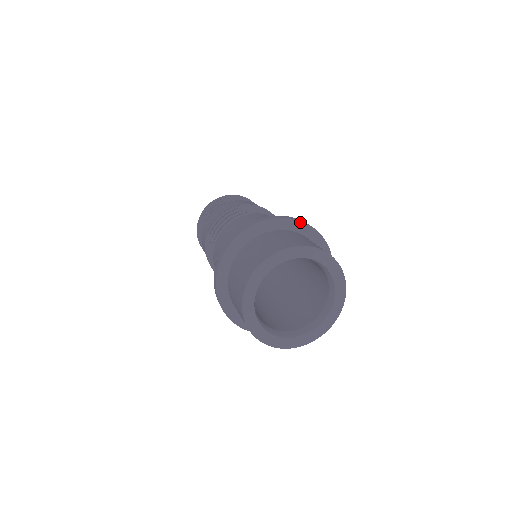
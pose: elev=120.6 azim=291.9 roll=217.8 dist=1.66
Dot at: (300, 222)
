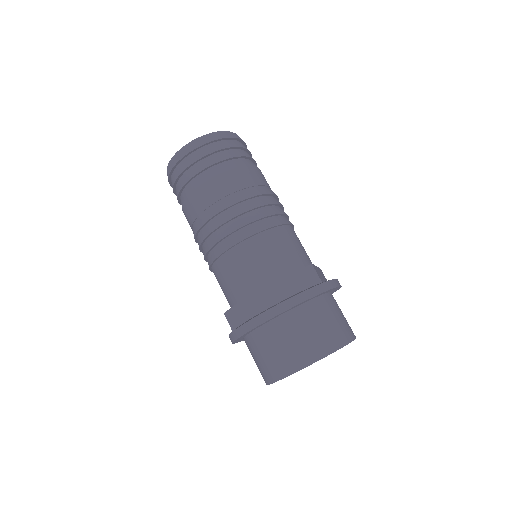
Dot at: (310, 298)
